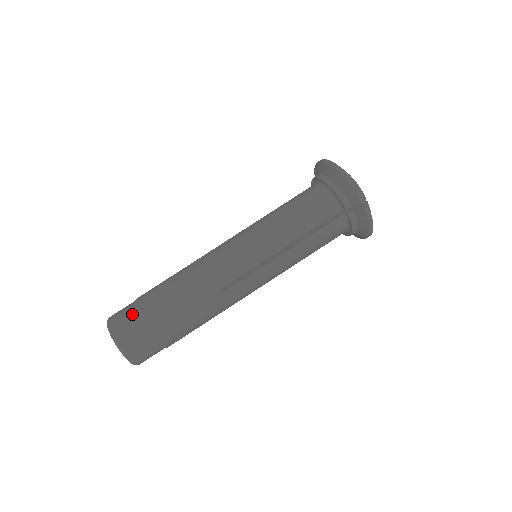
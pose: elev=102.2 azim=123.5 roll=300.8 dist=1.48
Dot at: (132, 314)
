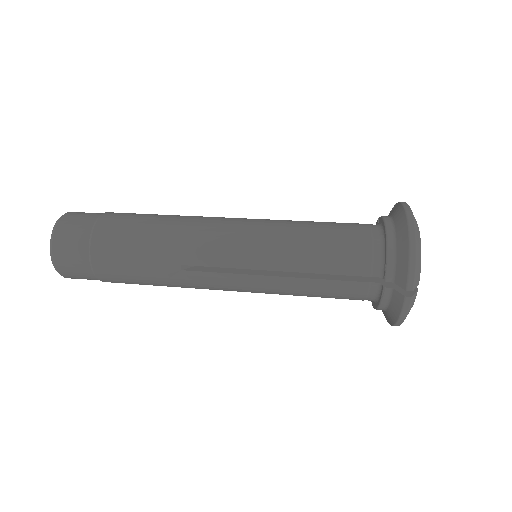
Dot at: (86, 225)
